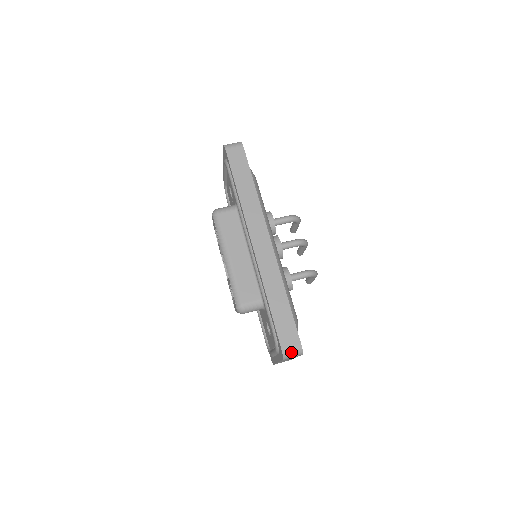
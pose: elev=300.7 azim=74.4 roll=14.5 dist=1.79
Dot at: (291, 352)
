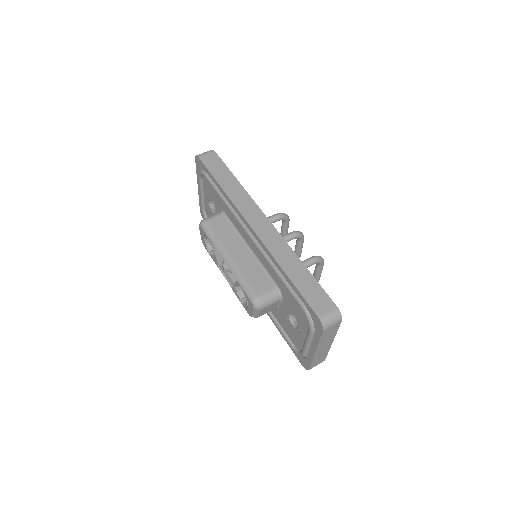
Dot at: (329, 318)
